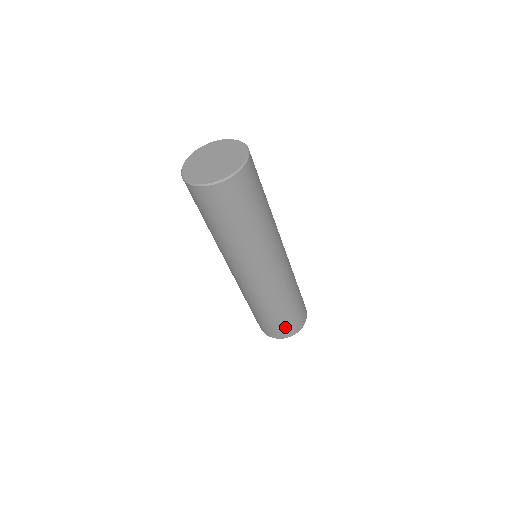
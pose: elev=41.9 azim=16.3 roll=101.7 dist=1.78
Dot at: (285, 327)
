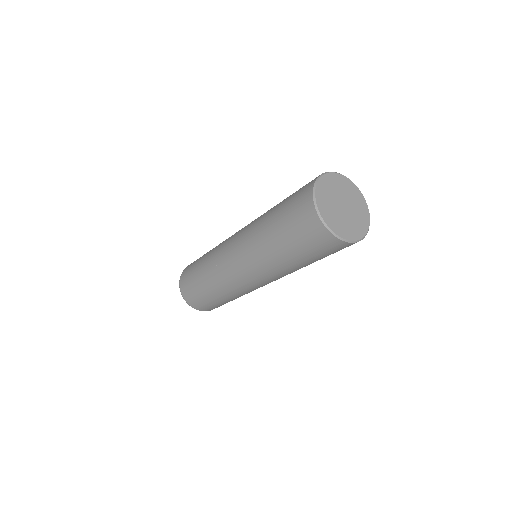
Dot at: (213, 307)
